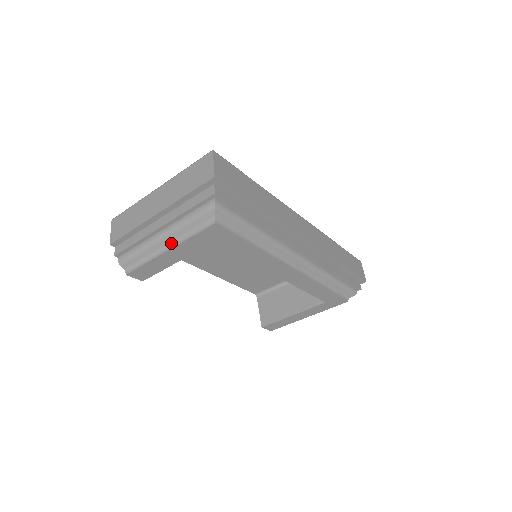
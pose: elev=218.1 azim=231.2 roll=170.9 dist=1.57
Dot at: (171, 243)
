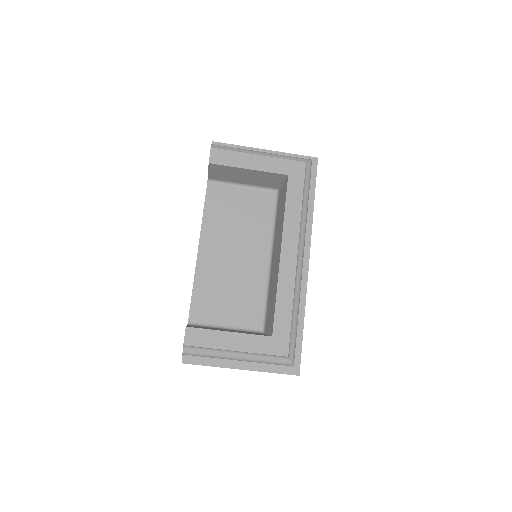
Dot at: (264, 156)
